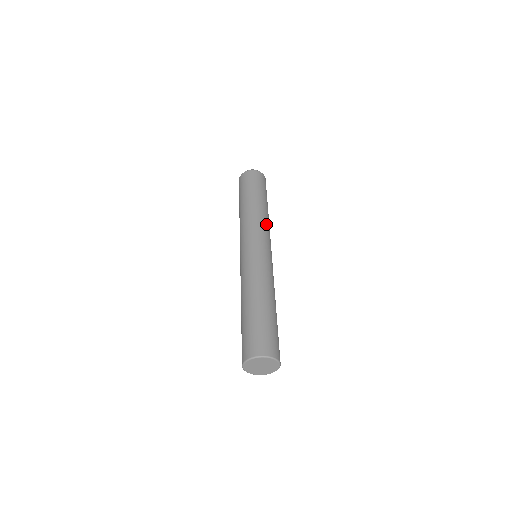
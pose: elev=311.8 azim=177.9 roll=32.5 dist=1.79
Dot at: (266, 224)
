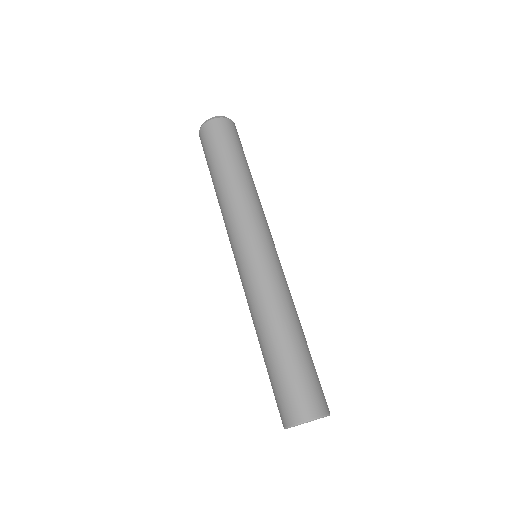
Dot at: occluded
